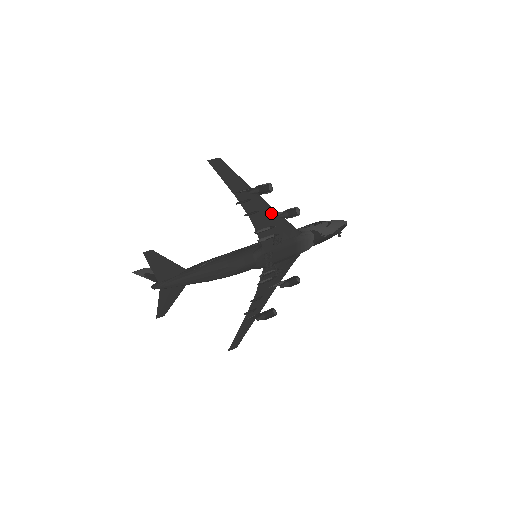
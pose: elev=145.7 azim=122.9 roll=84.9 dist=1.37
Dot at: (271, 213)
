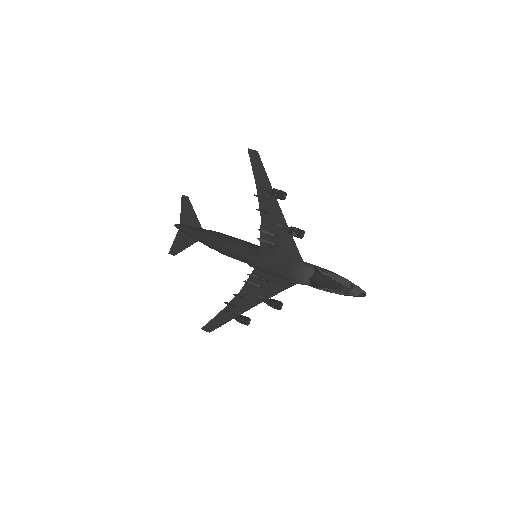
Dot at: (281, 223)
